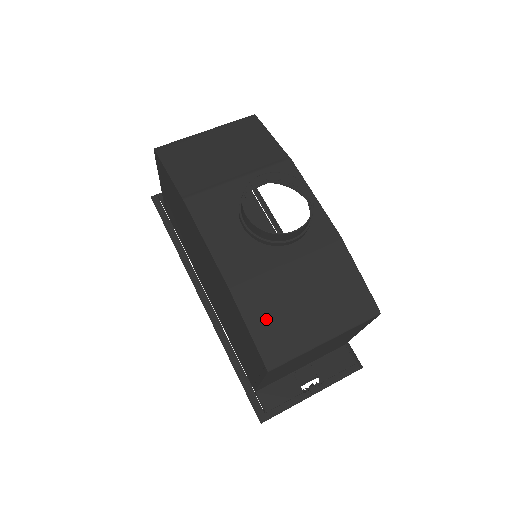
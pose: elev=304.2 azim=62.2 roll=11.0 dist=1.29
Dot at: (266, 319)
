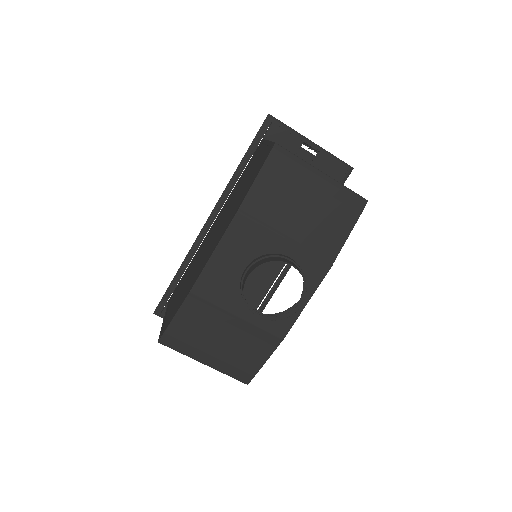
Dot at: (189, 324)
